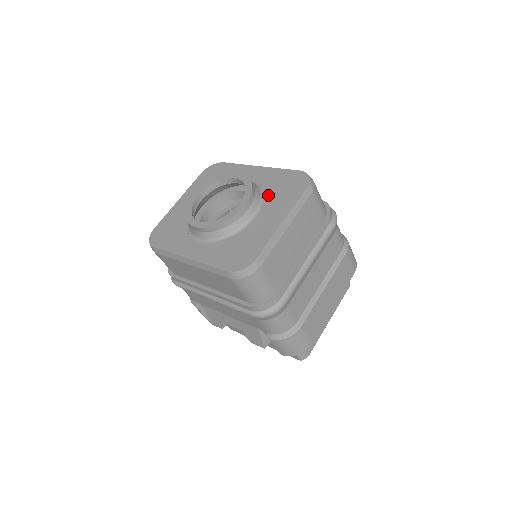
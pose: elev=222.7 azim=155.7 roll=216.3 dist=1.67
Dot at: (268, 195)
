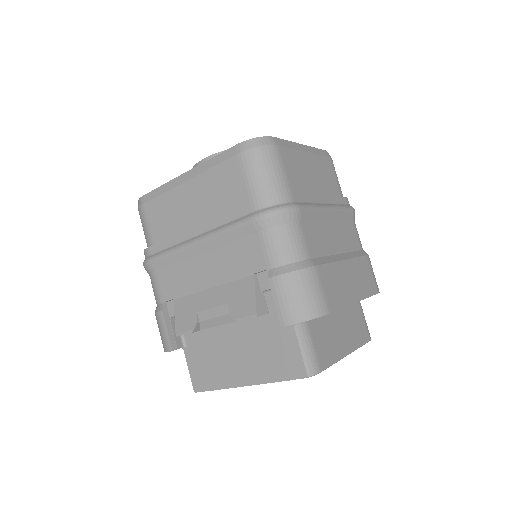
Dot at: occluded
